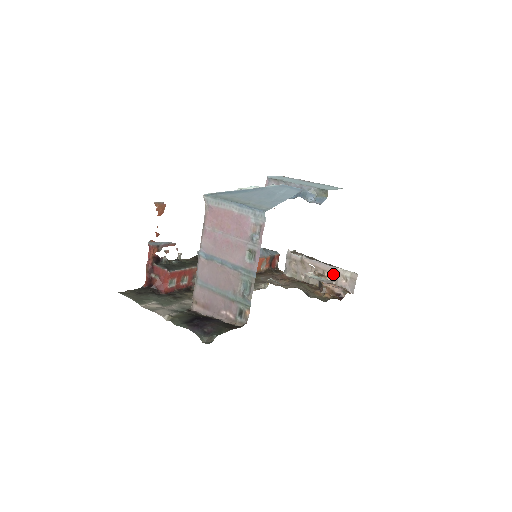
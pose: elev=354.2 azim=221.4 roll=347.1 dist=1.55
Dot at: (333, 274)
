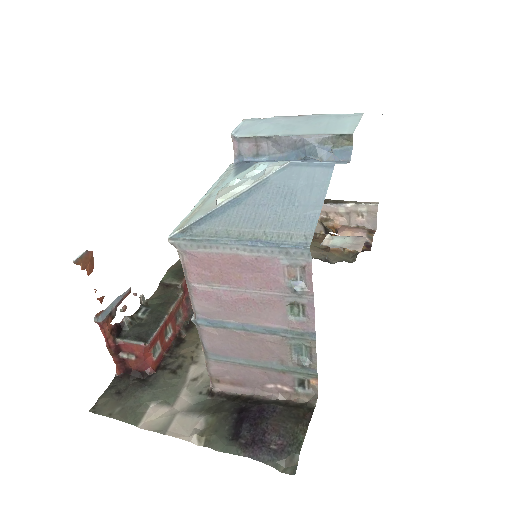
Dot at: (341, 213)
